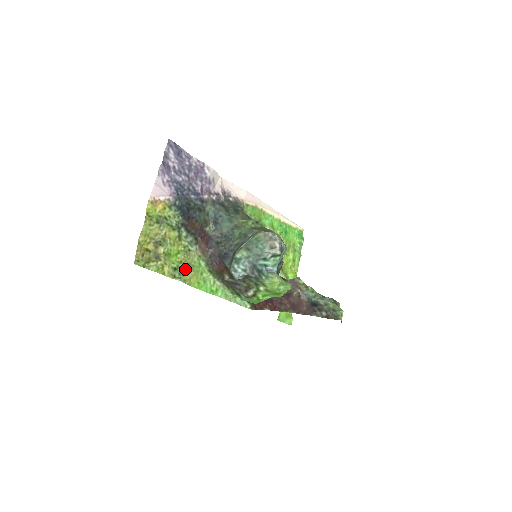
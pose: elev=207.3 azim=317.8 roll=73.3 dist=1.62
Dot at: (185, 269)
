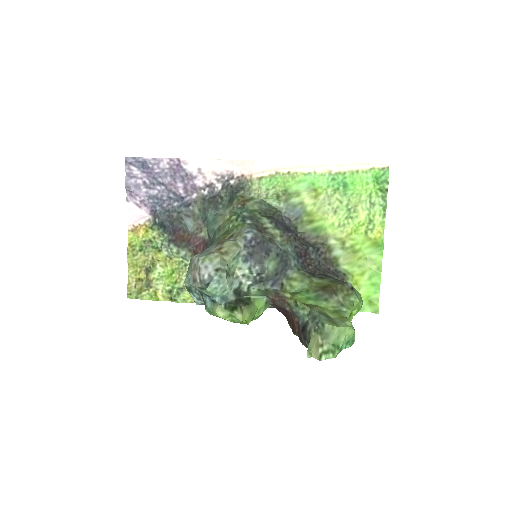
Dot at: (182, 288)
